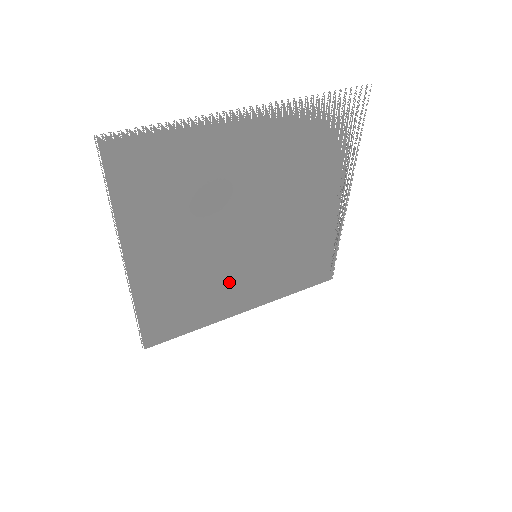
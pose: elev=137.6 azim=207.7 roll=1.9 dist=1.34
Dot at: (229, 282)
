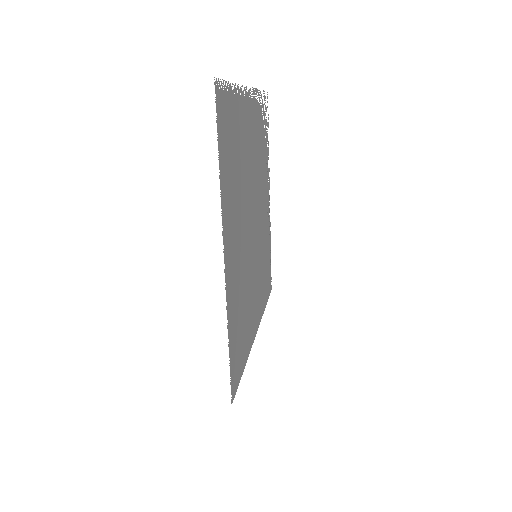
Dot at: (251, 290)
